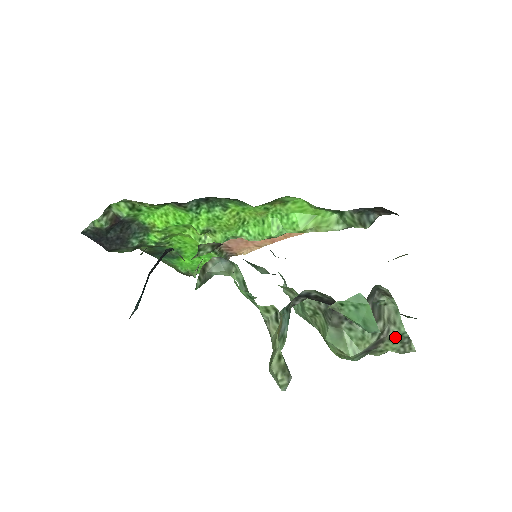
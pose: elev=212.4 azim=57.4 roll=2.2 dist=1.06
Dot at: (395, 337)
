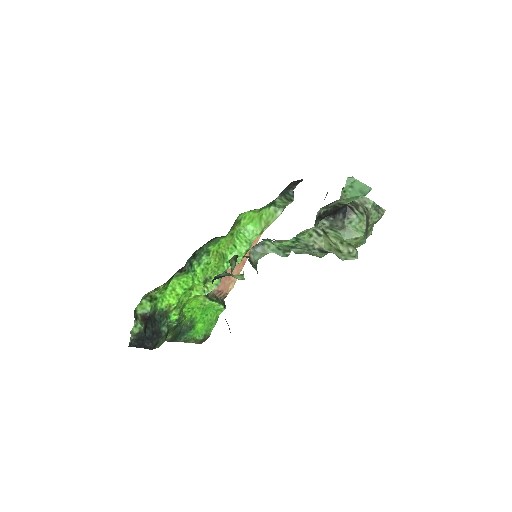
Dot at: (372, 210)
